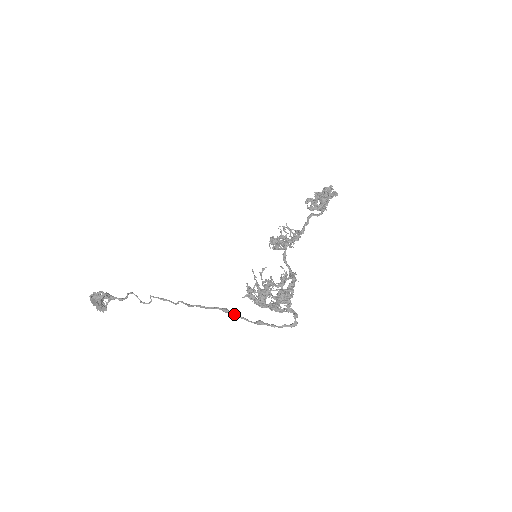
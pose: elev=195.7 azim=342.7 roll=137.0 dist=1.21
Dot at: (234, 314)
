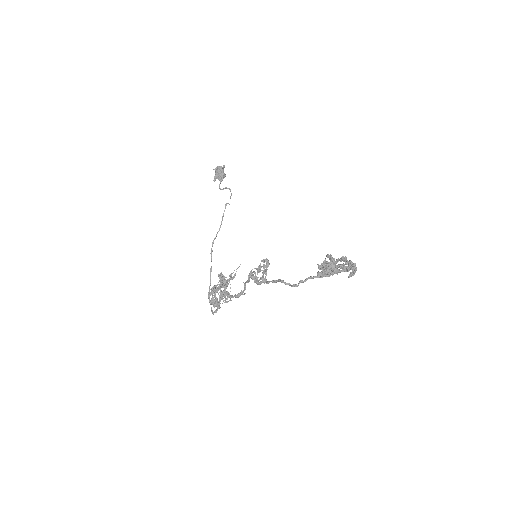
Dot at: (210, 276)
